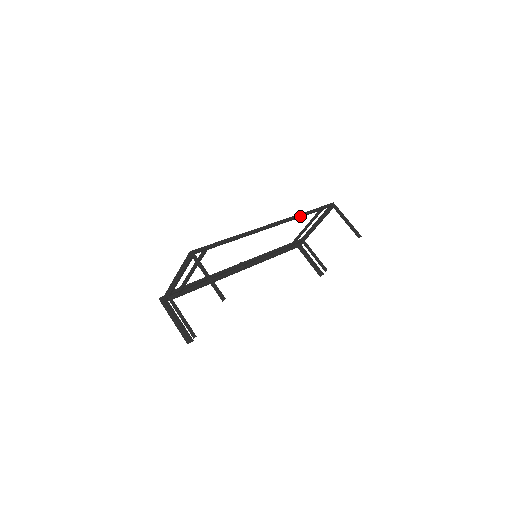
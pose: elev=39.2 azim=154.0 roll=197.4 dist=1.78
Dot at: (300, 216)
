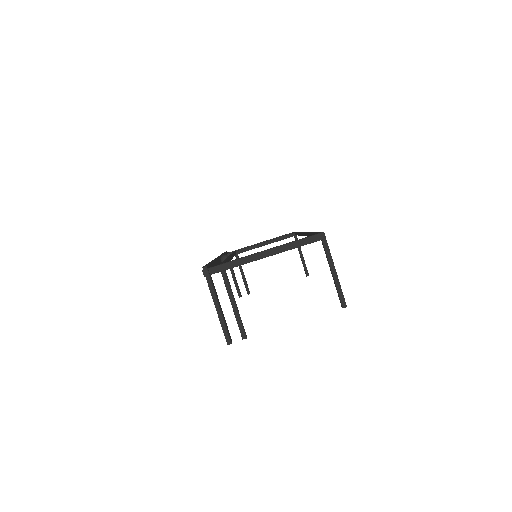
Dot at: occluded
